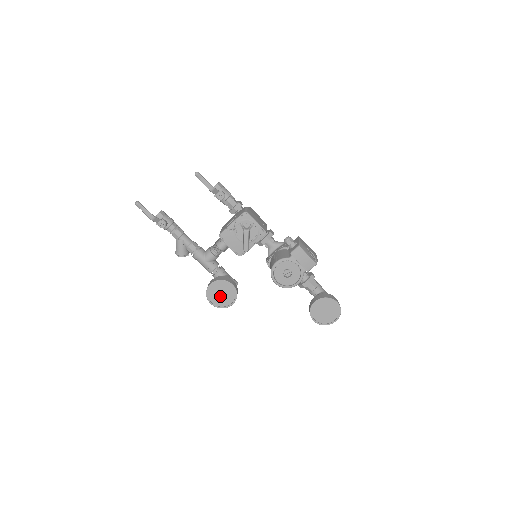
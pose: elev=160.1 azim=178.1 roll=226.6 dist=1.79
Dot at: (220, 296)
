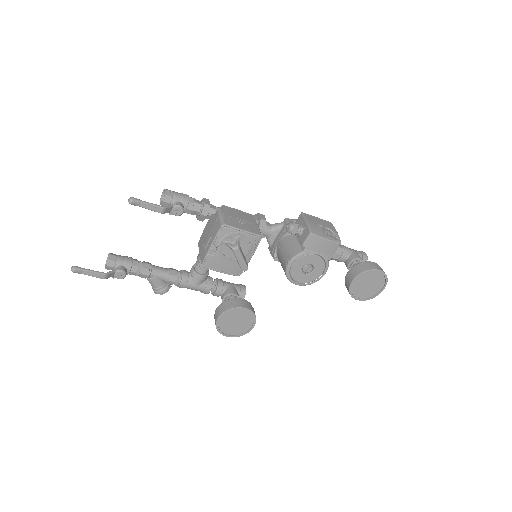
Dot at: (235, 325)
